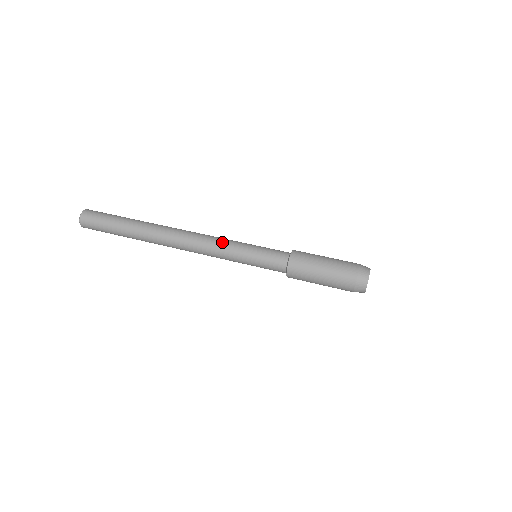
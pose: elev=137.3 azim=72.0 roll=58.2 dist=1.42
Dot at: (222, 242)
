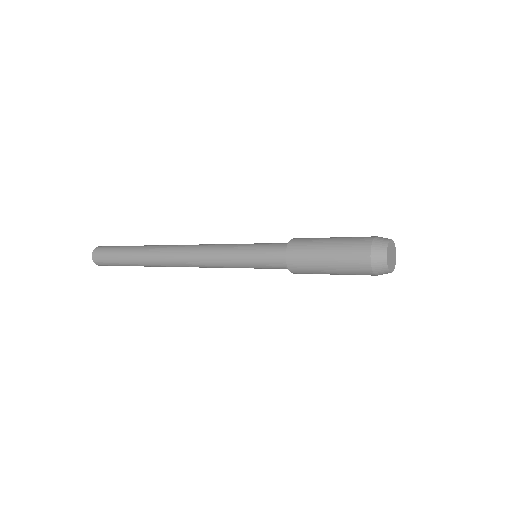
Dot at: (215, 251)
